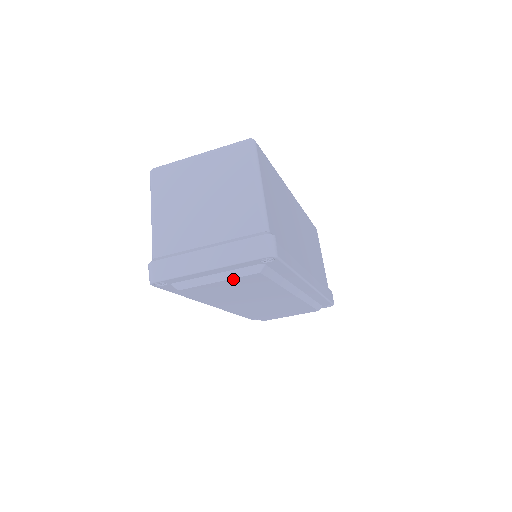
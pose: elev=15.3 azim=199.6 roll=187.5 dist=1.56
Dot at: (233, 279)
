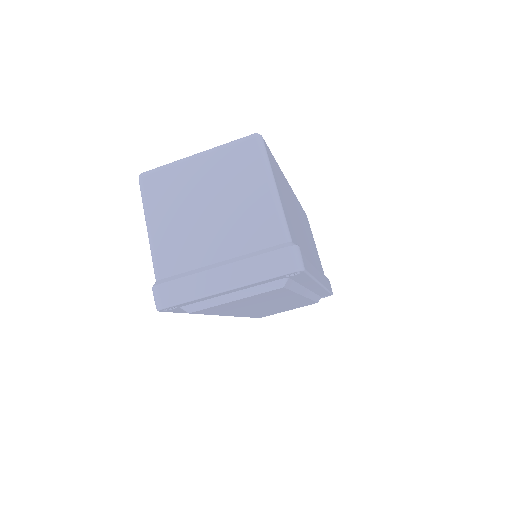
Dot at: (252, 296)
